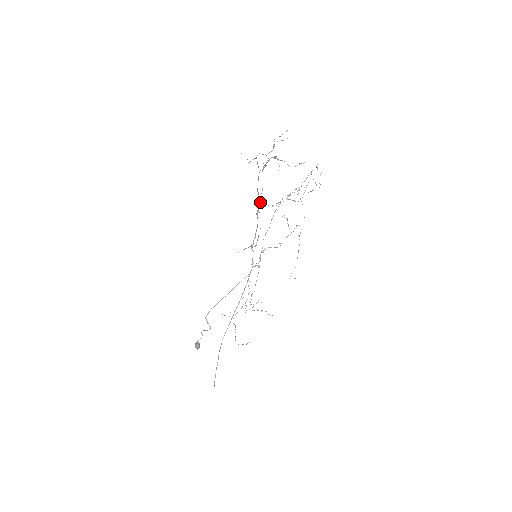
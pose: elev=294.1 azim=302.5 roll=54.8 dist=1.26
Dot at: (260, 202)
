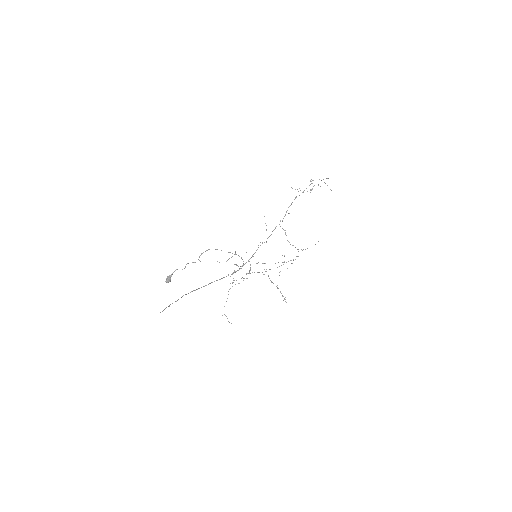
Dot at: (282, 221)
